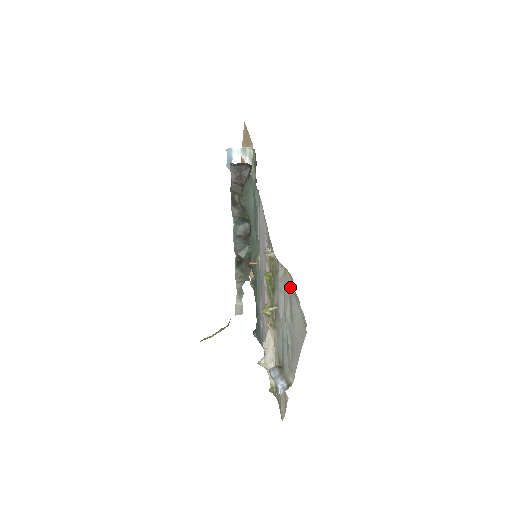
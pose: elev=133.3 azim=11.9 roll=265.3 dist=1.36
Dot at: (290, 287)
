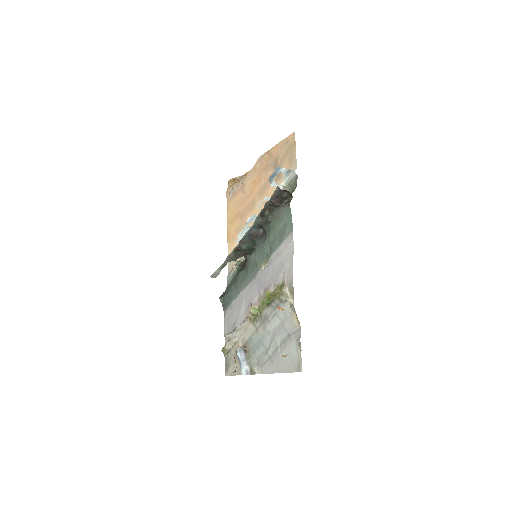
Dot at: (294, 329)
